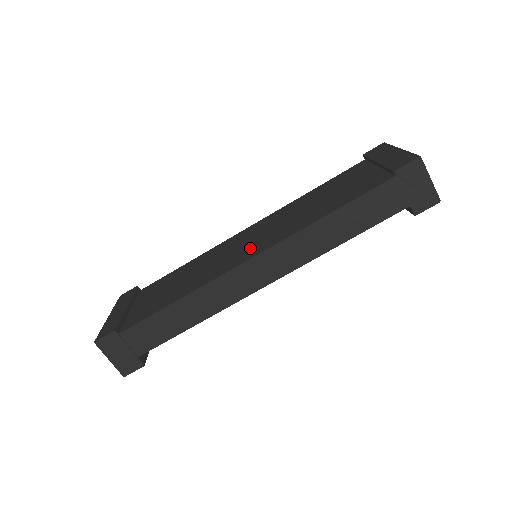
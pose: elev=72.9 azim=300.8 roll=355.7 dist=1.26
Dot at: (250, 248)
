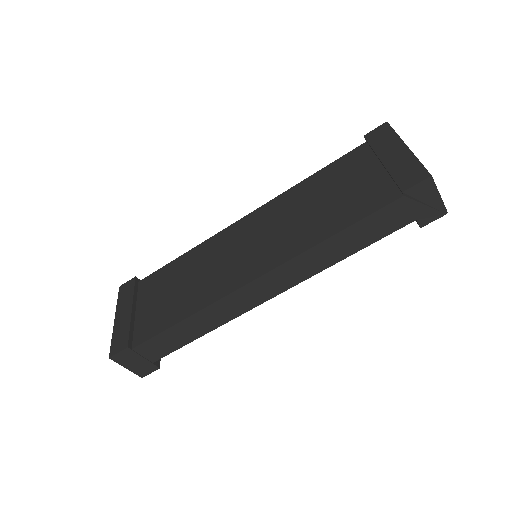
Dot at: (252, 260)
